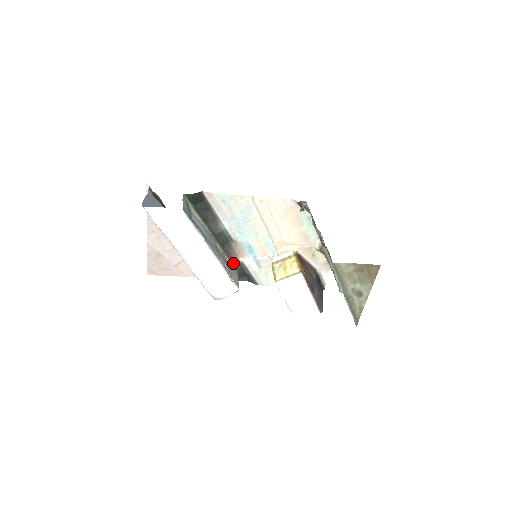
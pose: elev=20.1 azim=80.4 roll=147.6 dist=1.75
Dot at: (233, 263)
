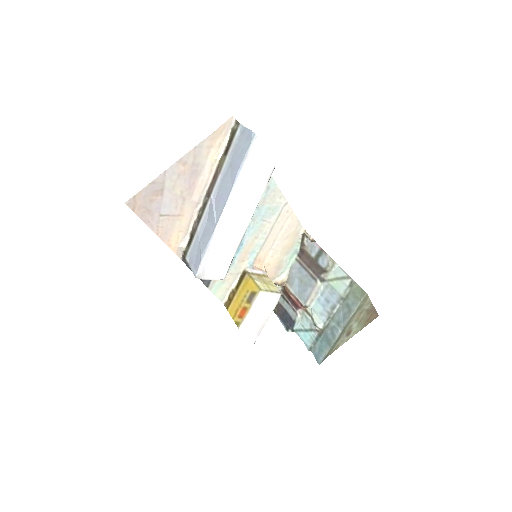
Dot at: occluded
